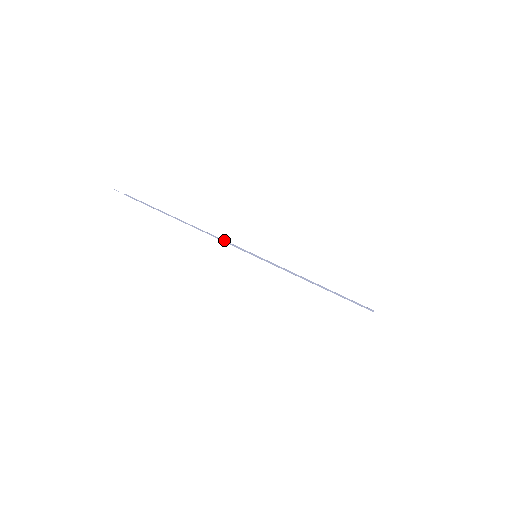
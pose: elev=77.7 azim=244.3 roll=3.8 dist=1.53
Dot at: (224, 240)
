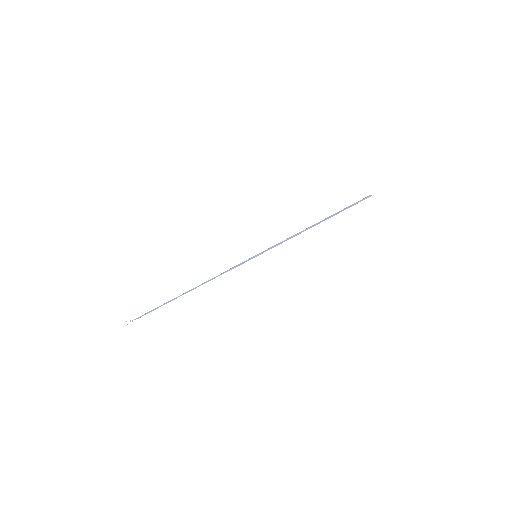
Dot at: (225, 271)
